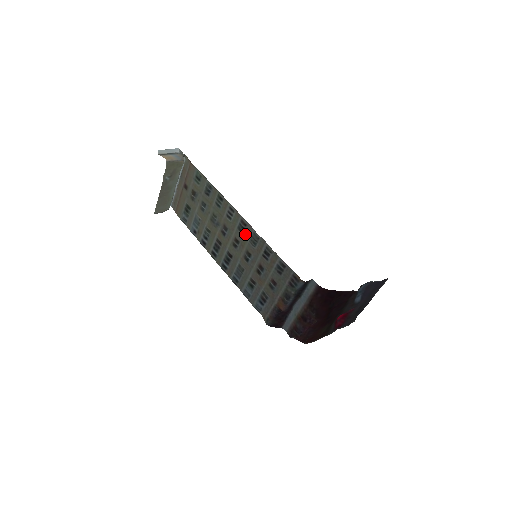
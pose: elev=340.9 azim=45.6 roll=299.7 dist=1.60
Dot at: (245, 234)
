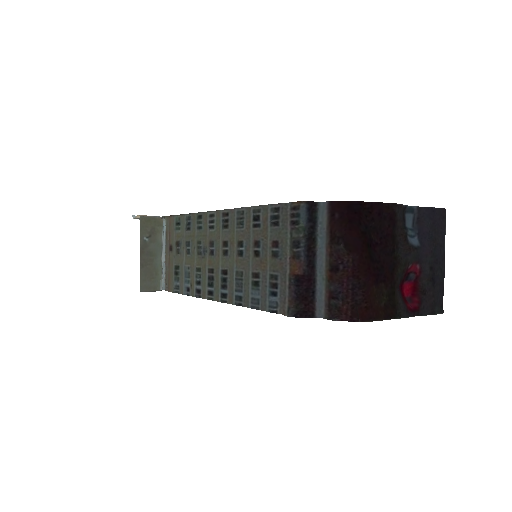
Dot at: (230, 226)
